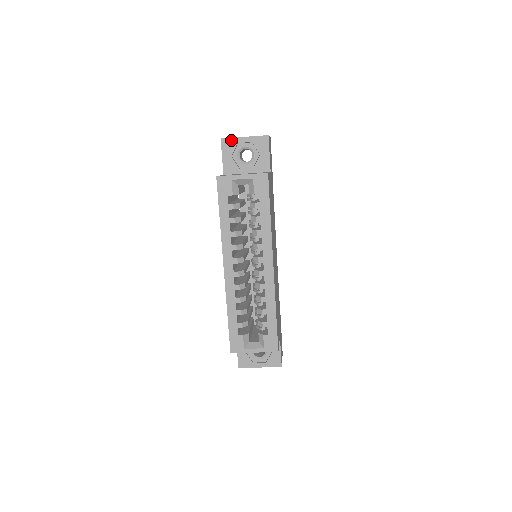
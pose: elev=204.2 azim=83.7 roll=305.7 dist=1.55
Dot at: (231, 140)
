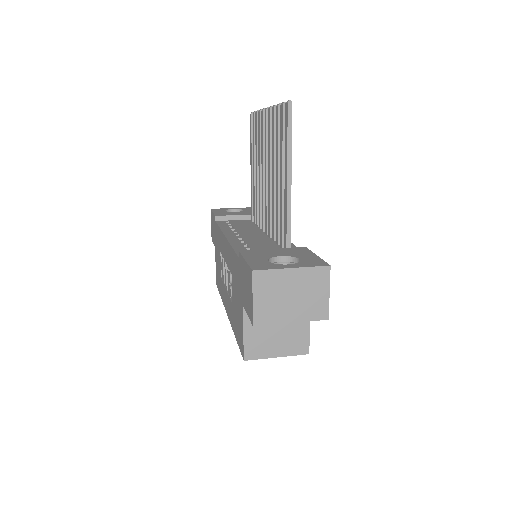
Dot at: (269, 323)
